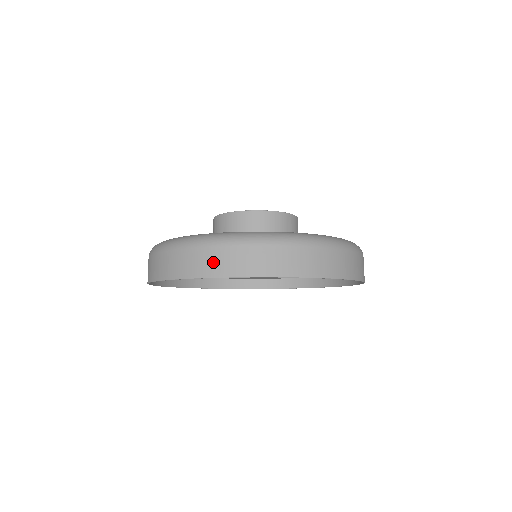
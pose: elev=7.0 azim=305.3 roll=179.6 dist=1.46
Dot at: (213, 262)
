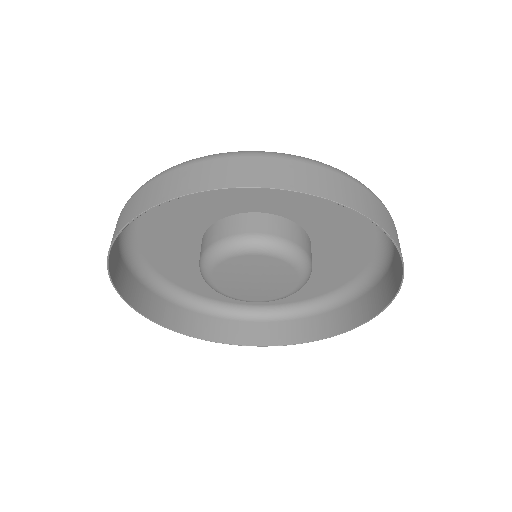
Dot at: (229, 172)
